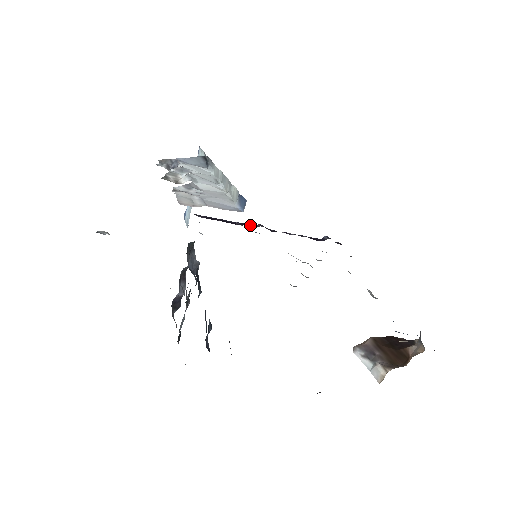
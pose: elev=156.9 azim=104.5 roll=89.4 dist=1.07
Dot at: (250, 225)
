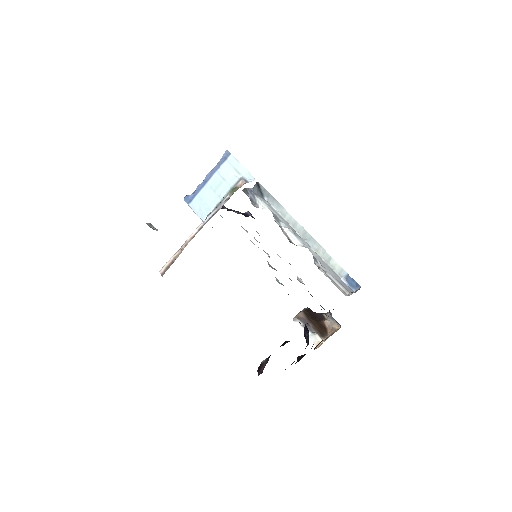
Dot at: occluded
